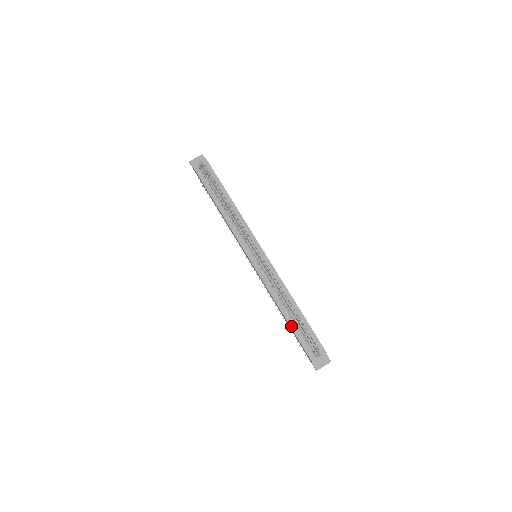
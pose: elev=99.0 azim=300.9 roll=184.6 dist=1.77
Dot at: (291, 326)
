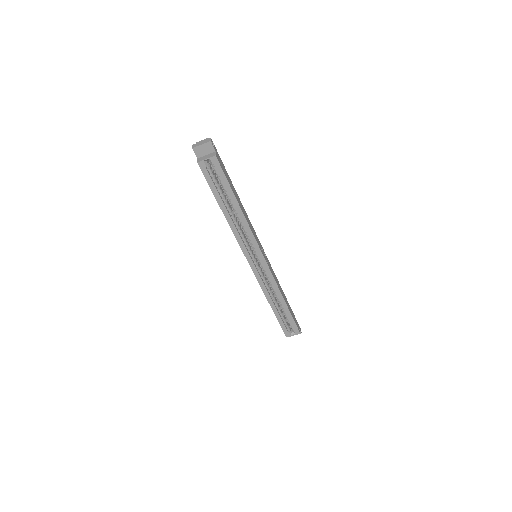
Dot at: (276, 315)
